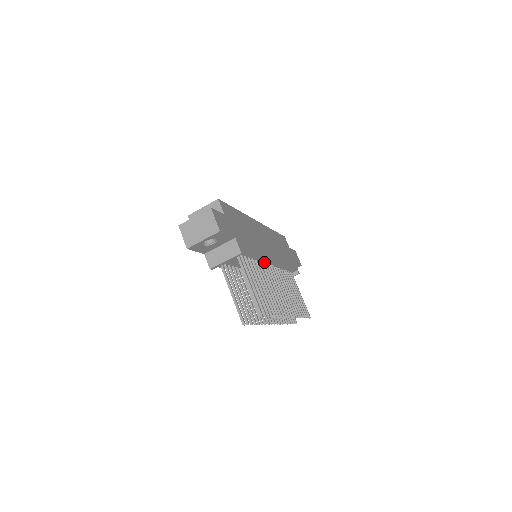
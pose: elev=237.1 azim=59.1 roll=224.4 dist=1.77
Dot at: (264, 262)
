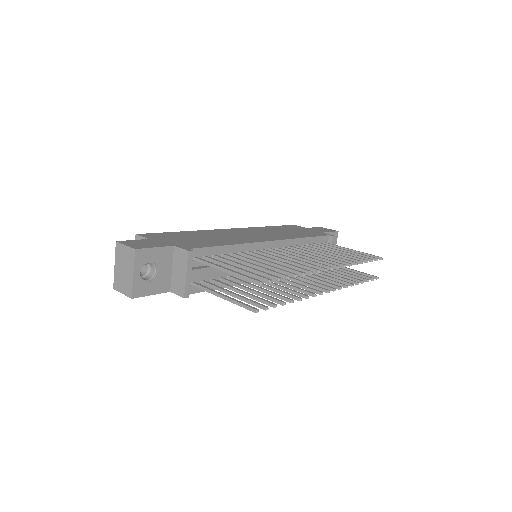
Dot at: (258, 250)
